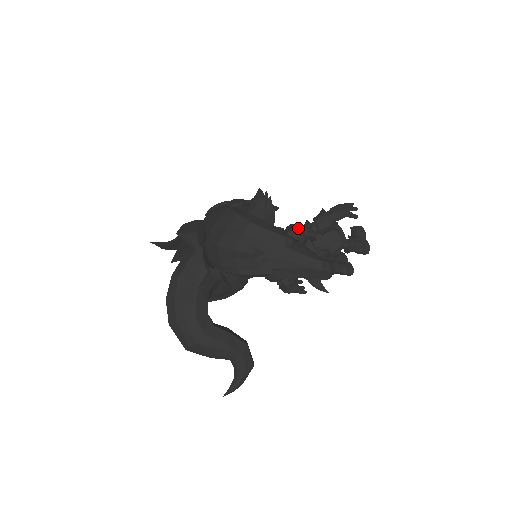
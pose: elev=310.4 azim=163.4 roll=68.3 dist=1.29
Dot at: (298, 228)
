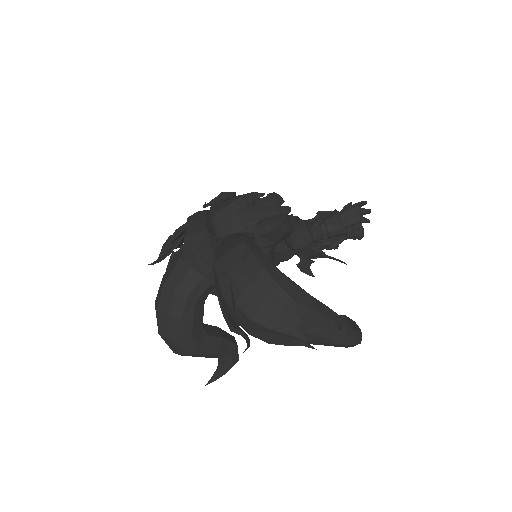
Dot at: (309, 235)
